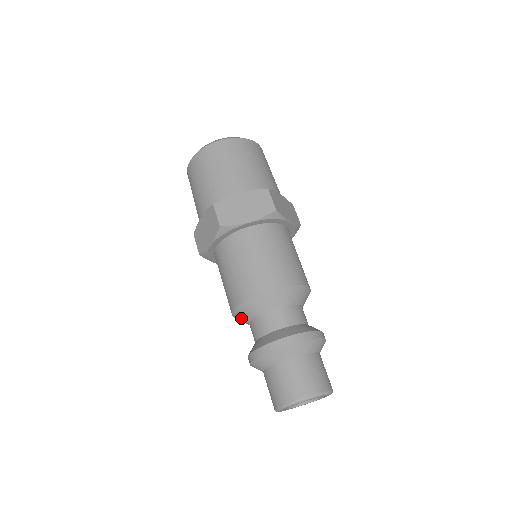
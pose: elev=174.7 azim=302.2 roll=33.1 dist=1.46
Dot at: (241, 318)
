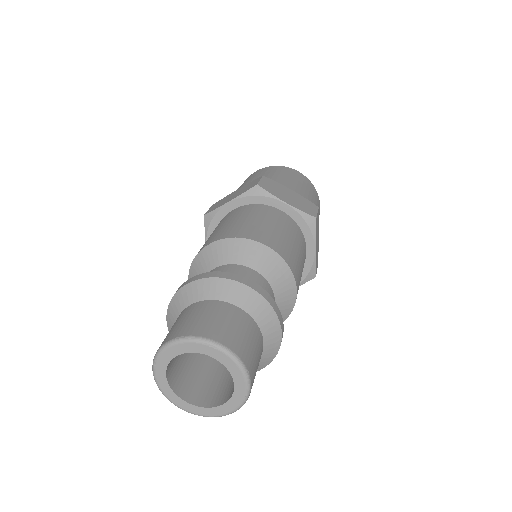
Dot at: occluded
